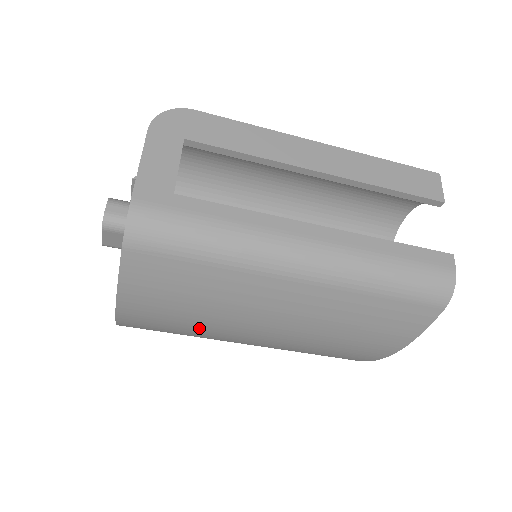
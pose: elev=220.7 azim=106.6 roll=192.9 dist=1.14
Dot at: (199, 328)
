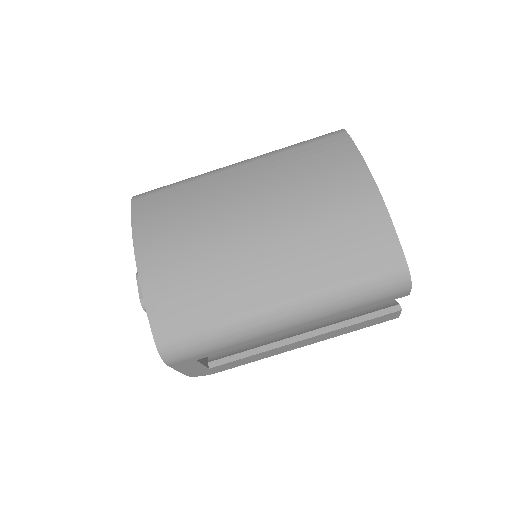
Dot at: (203, 244)
